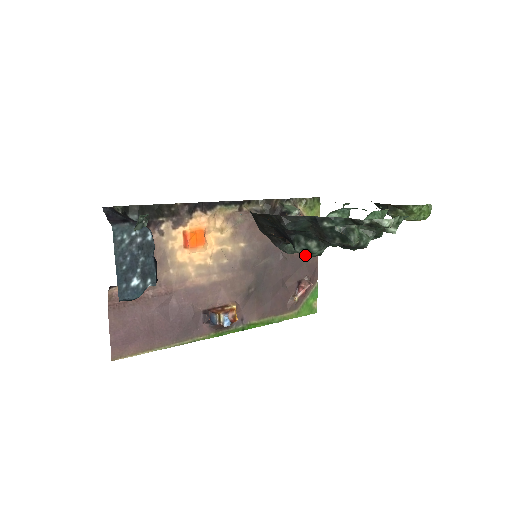
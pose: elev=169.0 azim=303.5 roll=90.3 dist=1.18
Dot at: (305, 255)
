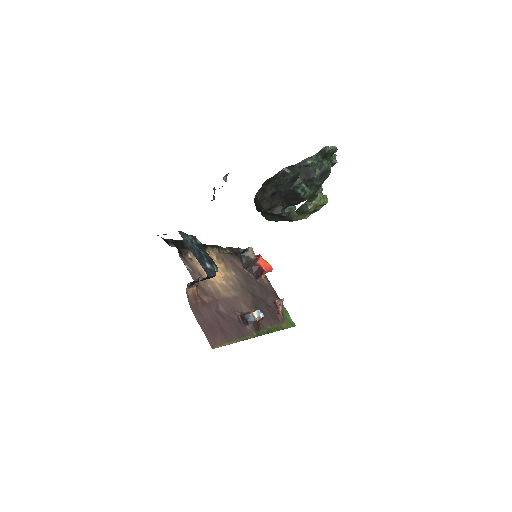
Dot at: (303, 196)
